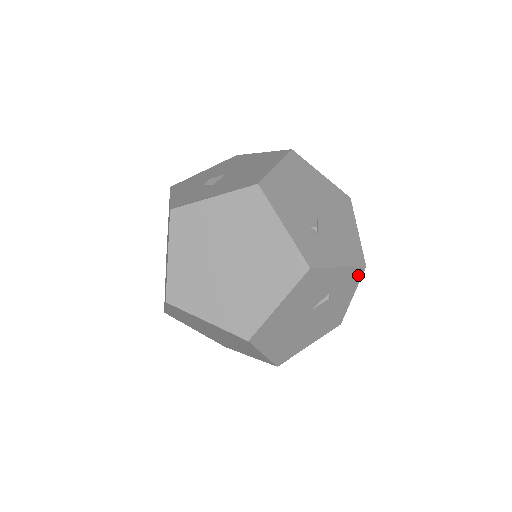
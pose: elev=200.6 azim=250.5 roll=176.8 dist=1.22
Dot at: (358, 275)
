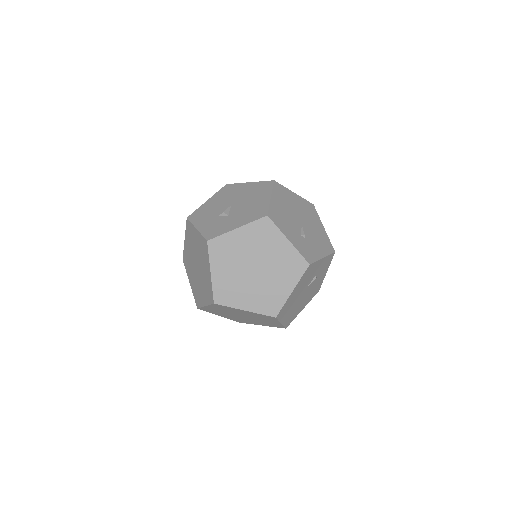
Dot at: (331, 259)
